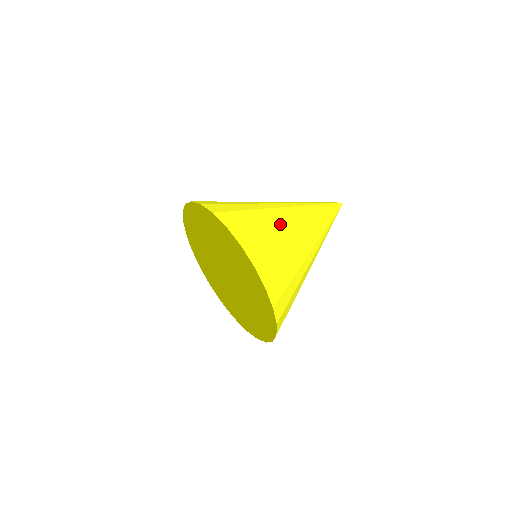
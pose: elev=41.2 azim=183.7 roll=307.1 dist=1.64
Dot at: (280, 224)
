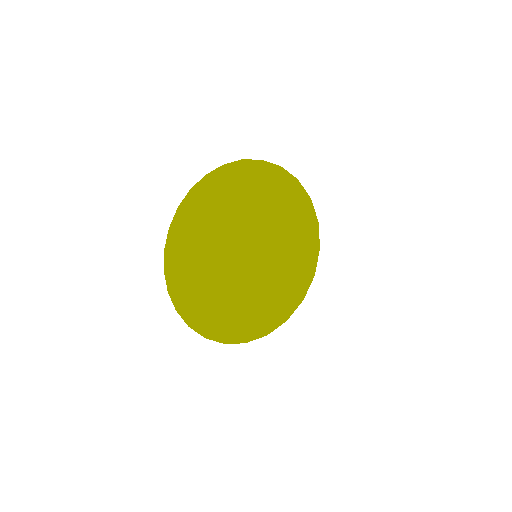
Dot at: occluded
